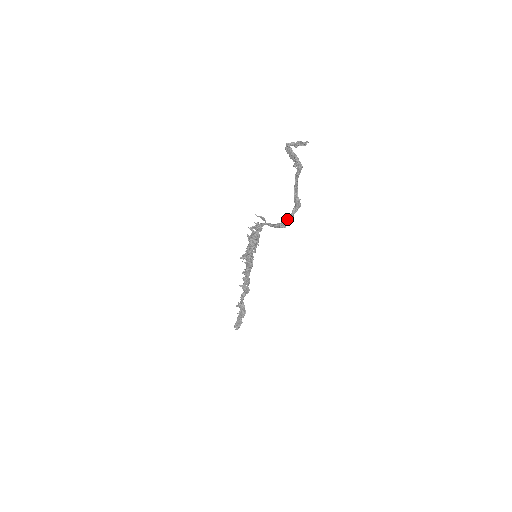
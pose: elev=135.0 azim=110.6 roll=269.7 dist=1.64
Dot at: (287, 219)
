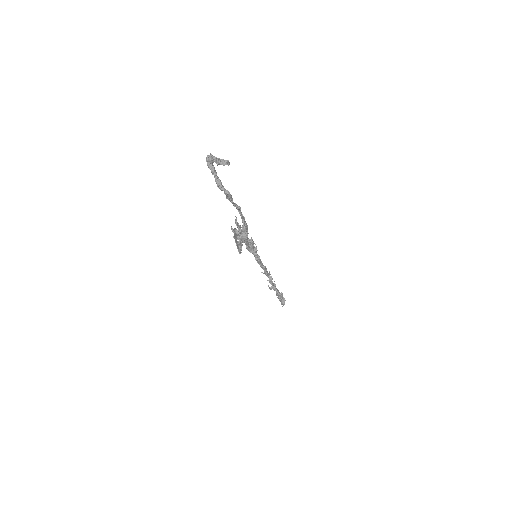
Dot at: (238, 246)
